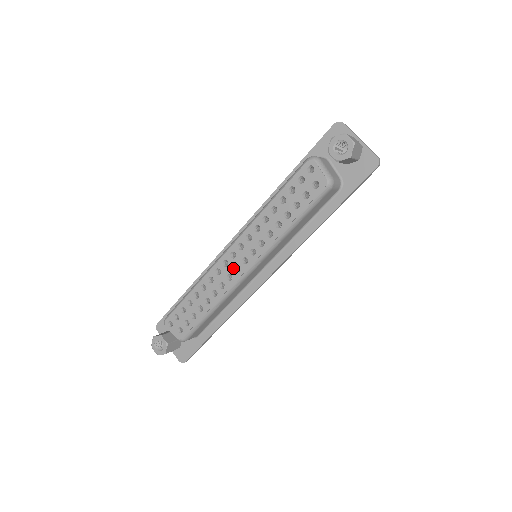
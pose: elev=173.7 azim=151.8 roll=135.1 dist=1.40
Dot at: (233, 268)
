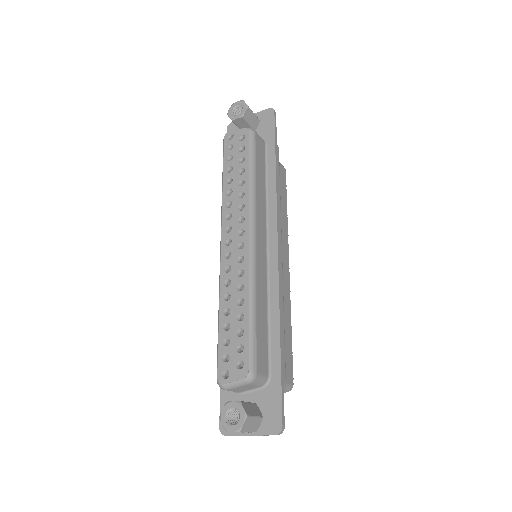
Dot at: (237, 250)
